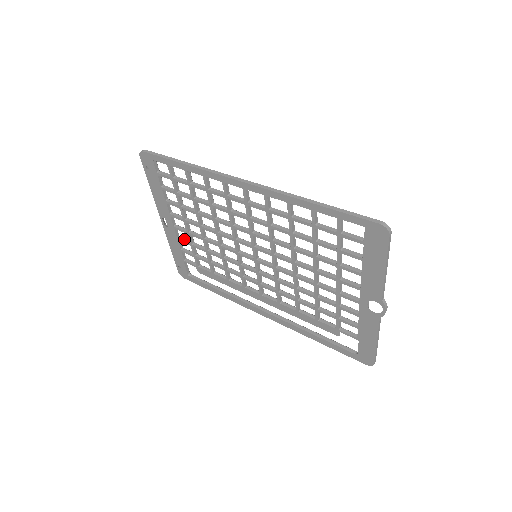
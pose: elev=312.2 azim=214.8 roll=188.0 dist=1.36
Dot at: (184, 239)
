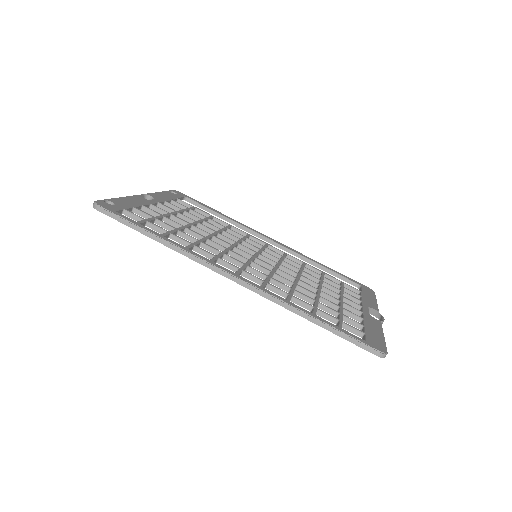
Dot at: (171, 206)
